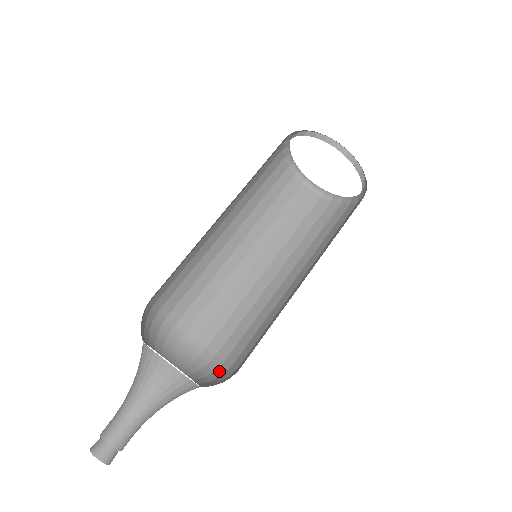
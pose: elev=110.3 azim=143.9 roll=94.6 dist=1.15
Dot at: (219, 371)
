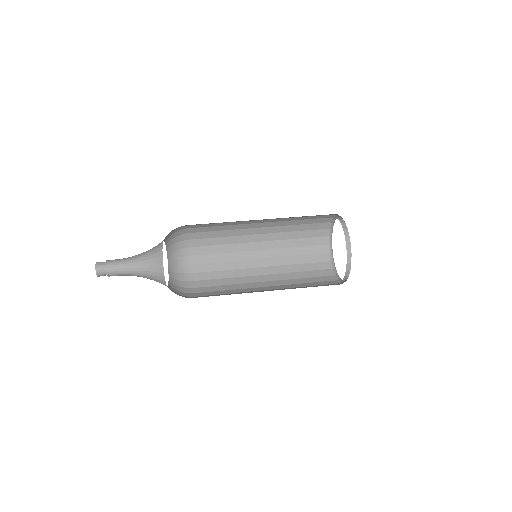
Dot at: (185, 289)
